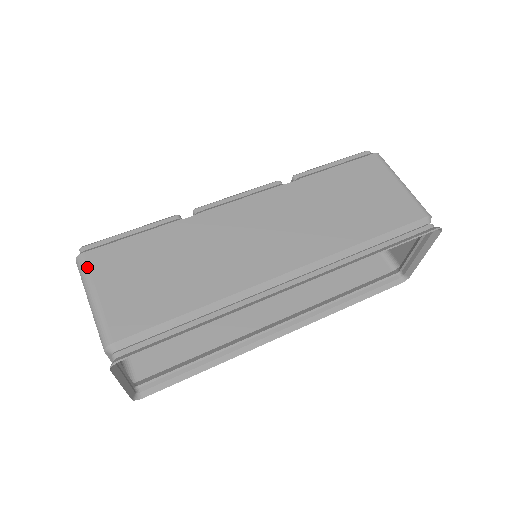
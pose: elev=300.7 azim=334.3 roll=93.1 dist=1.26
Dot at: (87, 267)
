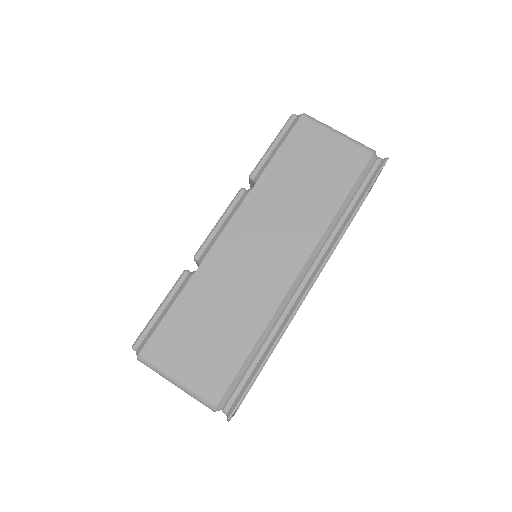
Dot at: (153, 361)
